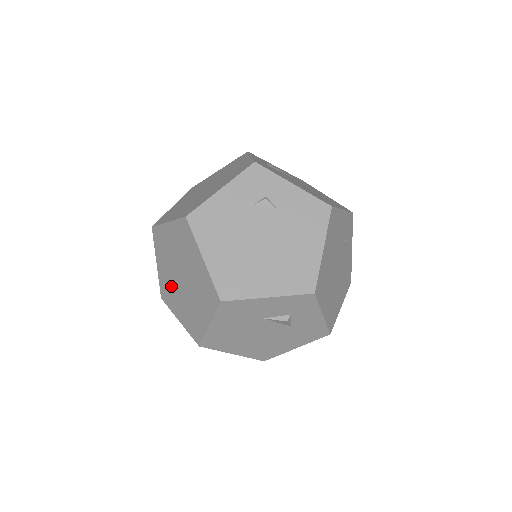
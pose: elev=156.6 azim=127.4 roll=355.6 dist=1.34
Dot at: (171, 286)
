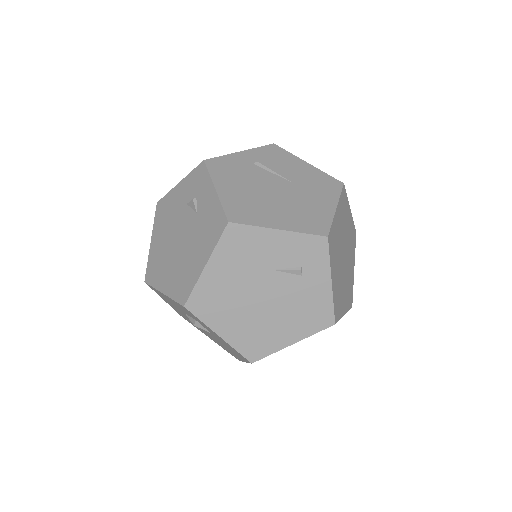
Dot at: occluded
